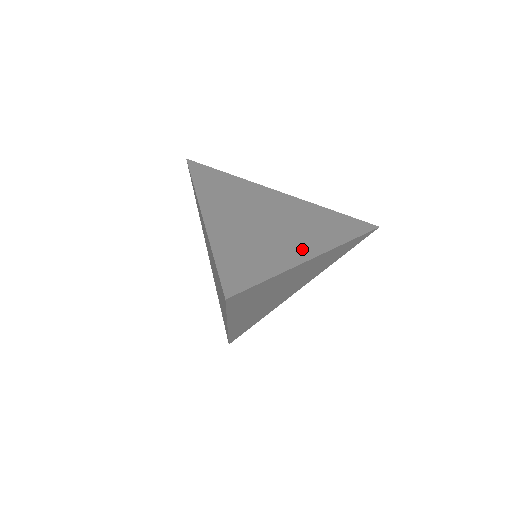
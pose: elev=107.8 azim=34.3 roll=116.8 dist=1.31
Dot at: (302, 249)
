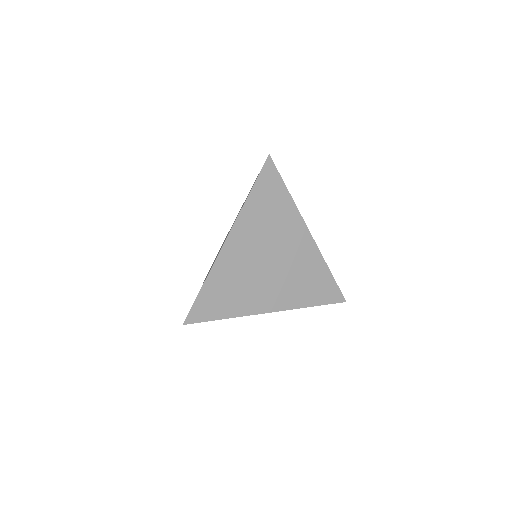
Dot at: (267, 302)
